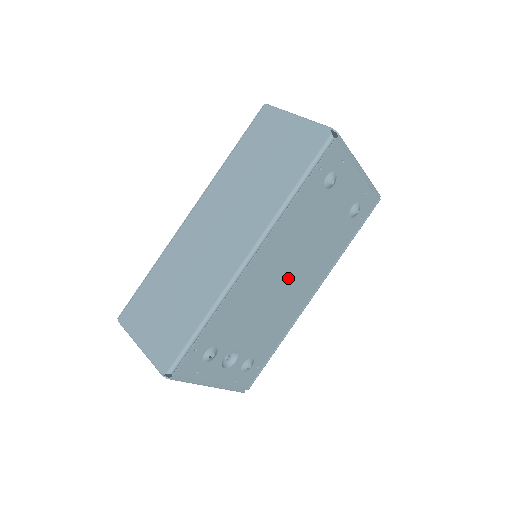
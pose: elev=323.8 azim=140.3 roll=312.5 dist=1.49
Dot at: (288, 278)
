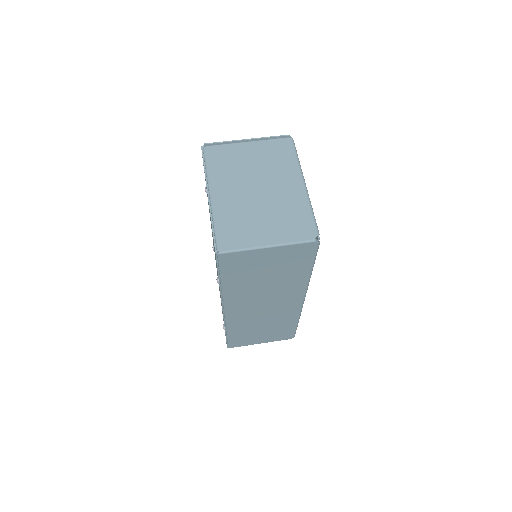
Dot at: occluded
